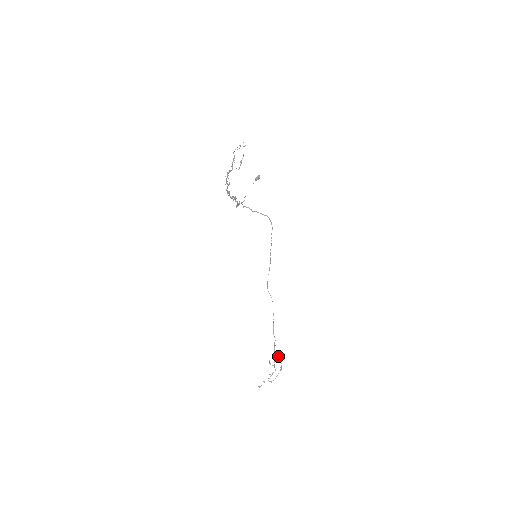
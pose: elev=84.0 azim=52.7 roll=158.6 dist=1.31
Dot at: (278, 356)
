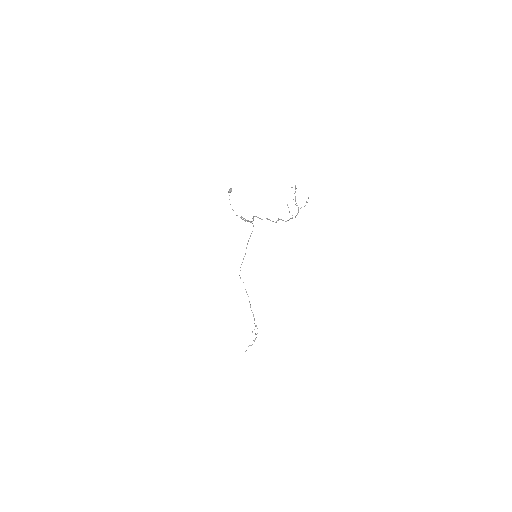
Dot at: (256, 325)
